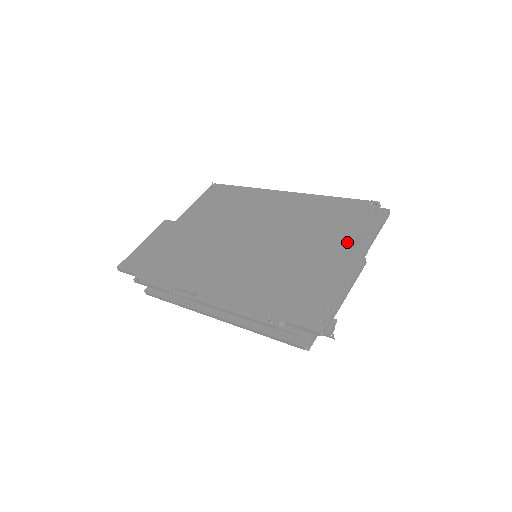
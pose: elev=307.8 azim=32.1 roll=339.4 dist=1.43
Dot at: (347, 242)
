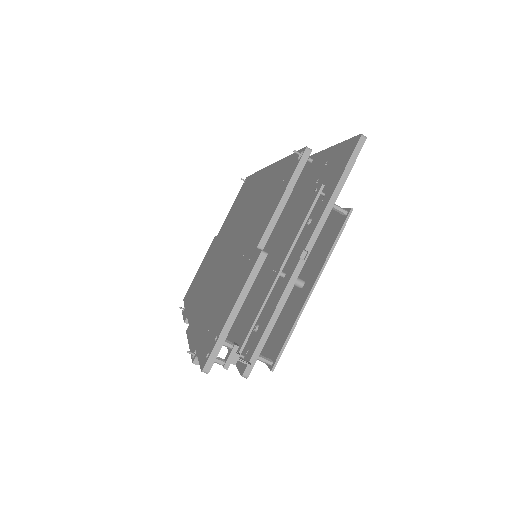
Dot at: (263, 228)
